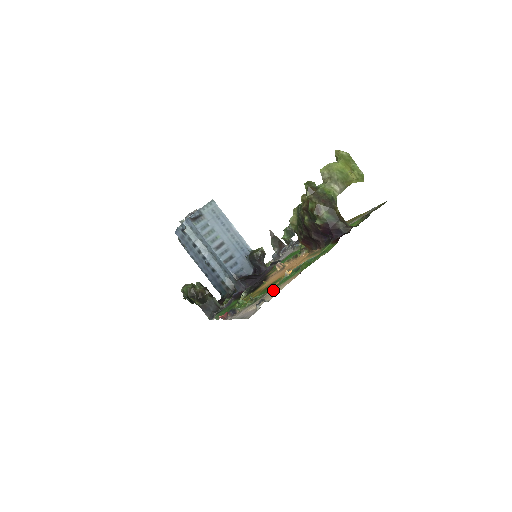
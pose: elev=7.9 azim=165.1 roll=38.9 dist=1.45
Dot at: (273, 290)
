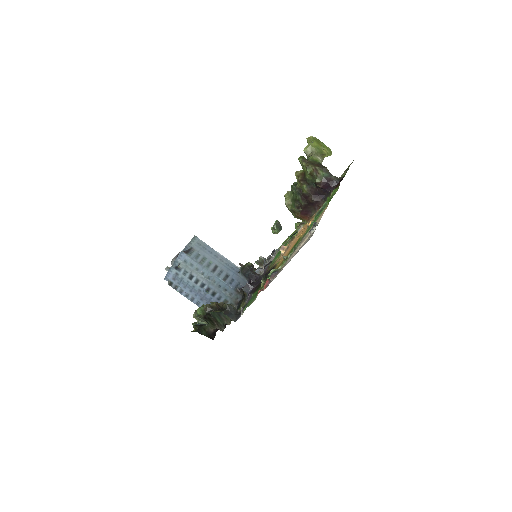
Dot at: occluded
